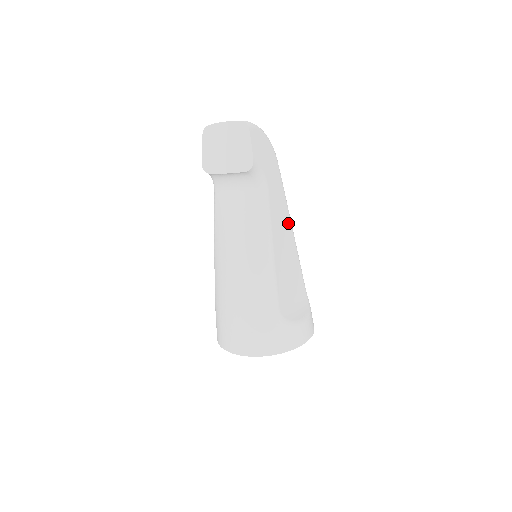
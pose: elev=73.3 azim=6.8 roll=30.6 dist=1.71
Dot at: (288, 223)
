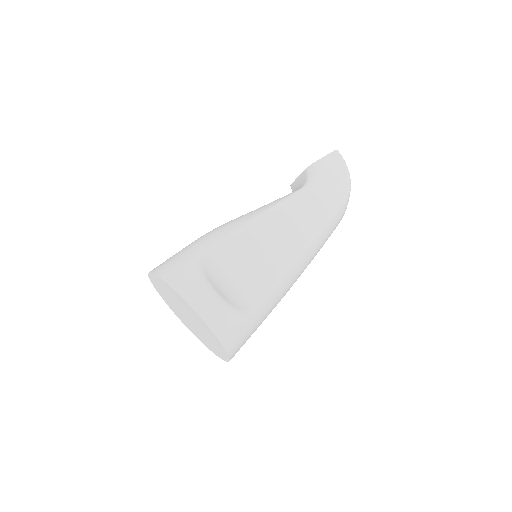
Dot at: (301, 241)
